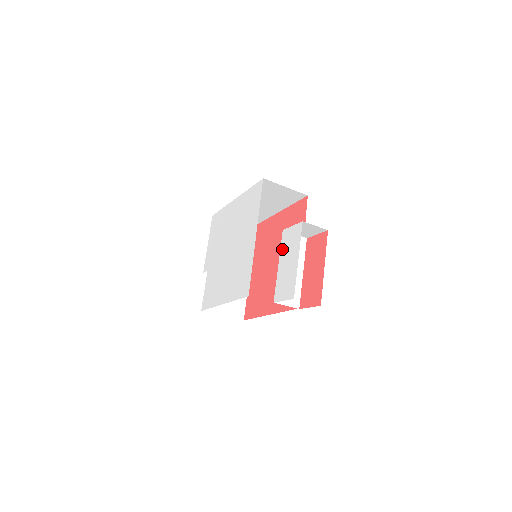
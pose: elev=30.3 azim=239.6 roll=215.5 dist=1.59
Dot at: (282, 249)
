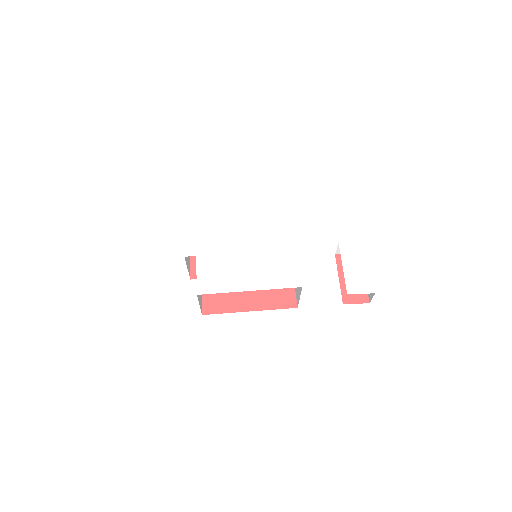
Dot at: (344, 257)
